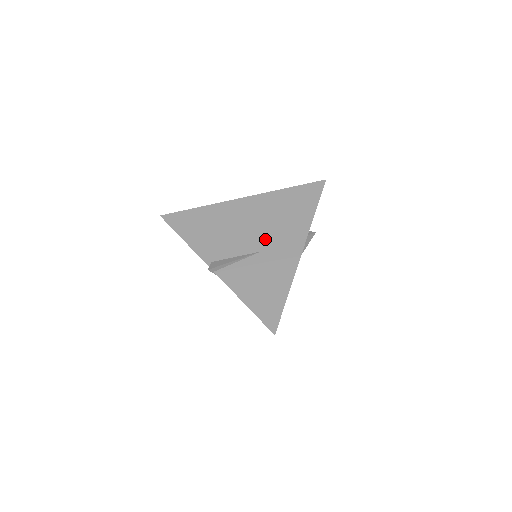
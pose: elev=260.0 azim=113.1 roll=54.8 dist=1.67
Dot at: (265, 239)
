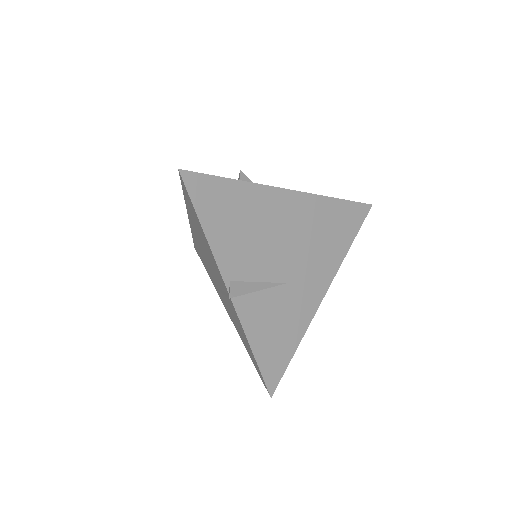
Dot at: (296, 266)
